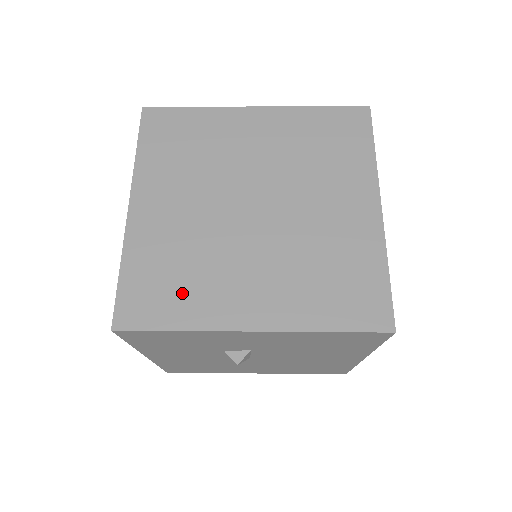
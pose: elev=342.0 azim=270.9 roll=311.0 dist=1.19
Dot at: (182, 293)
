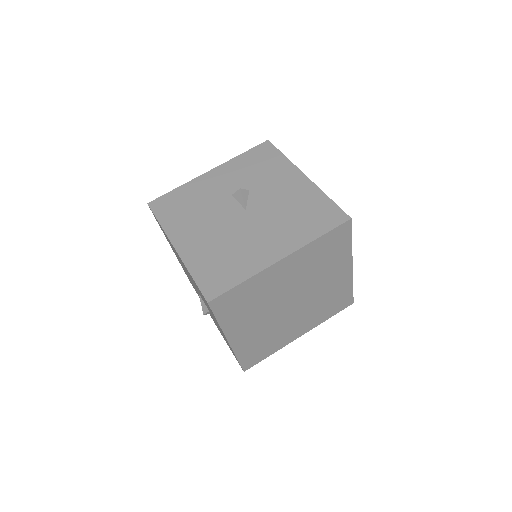
Dot at: (268, 347)
